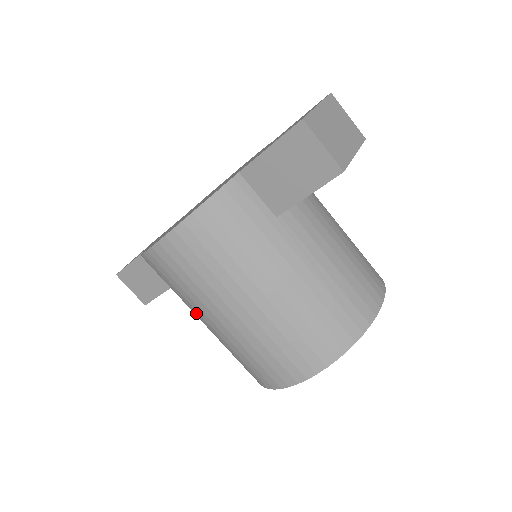
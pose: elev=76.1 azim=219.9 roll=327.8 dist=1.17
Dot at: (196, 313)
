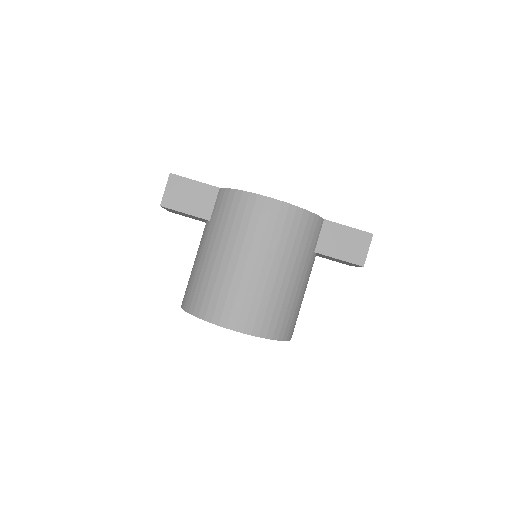
Dot at: (228, 246)
